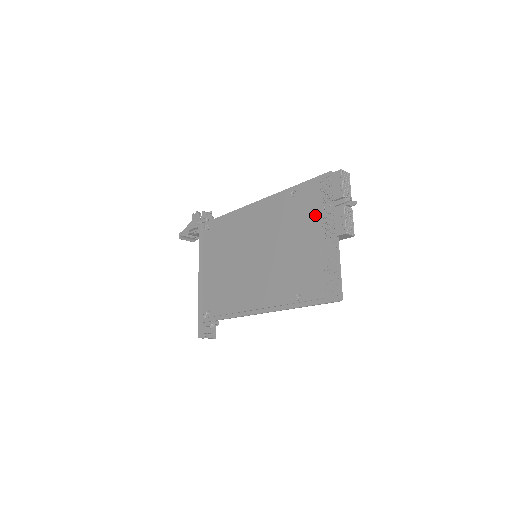
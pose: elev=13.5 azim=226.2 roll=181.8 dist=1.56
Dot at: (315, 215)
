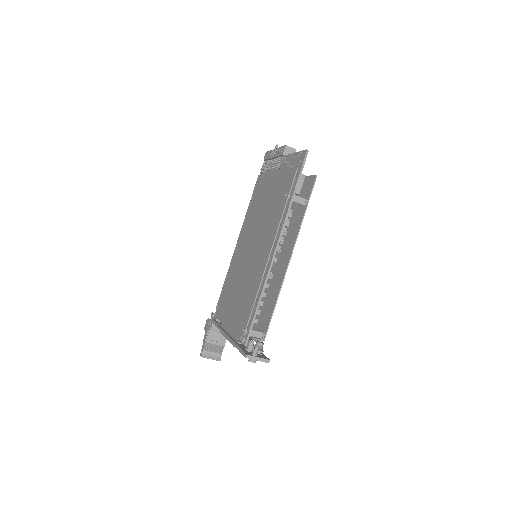
Dot at: (267, 175)
